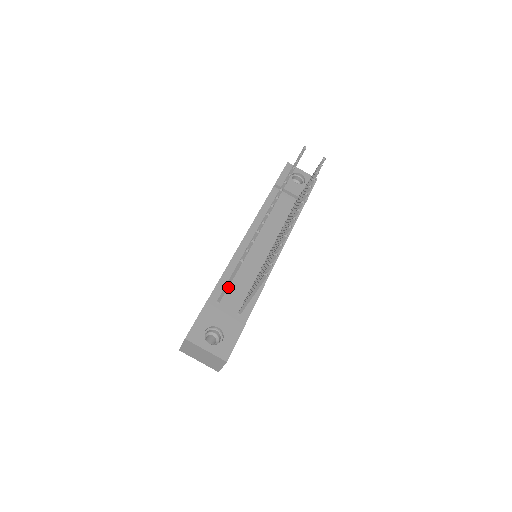
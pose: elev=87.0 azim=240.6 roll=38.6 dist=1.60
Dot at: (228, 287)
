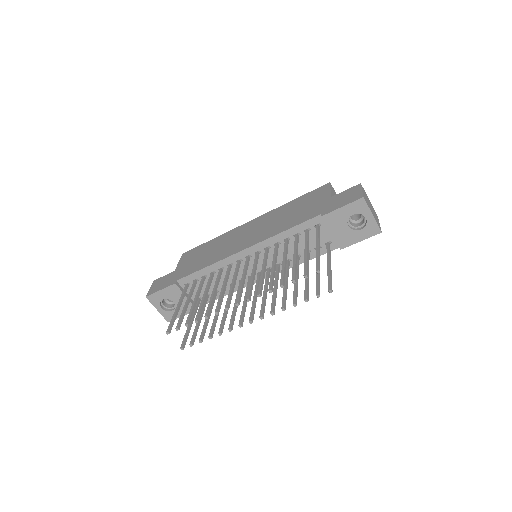
Dot at: occluded
